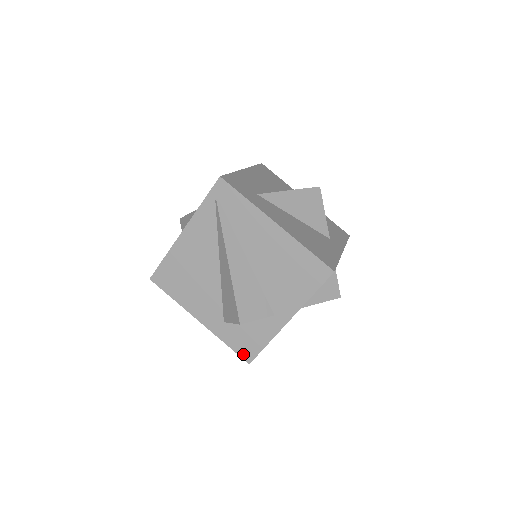
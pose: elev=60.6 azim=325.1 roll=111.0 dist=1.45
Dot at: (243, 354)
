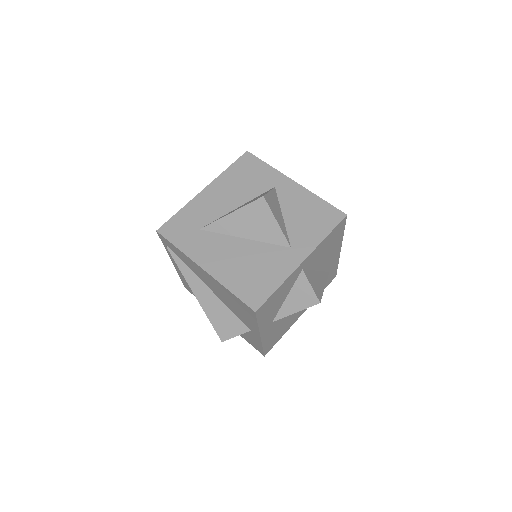
Dot at: (257, 349)
